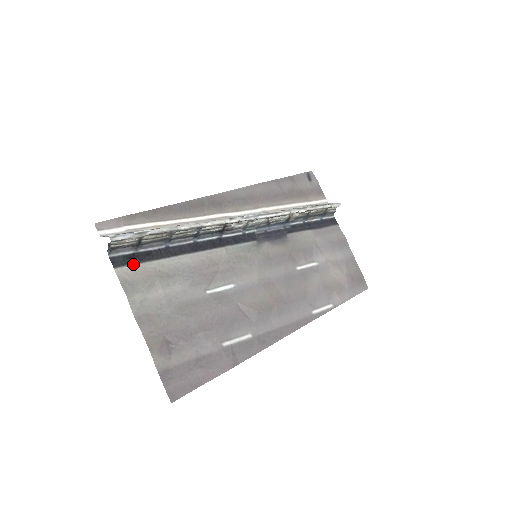
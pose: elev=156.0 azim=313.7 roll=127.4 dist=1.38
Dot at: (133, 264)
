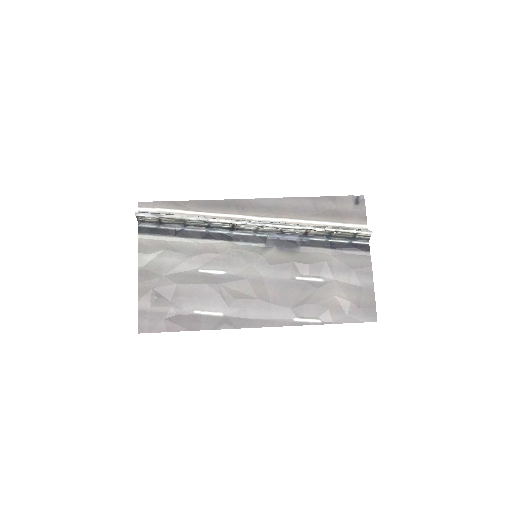
Dot at: (152, 235)
